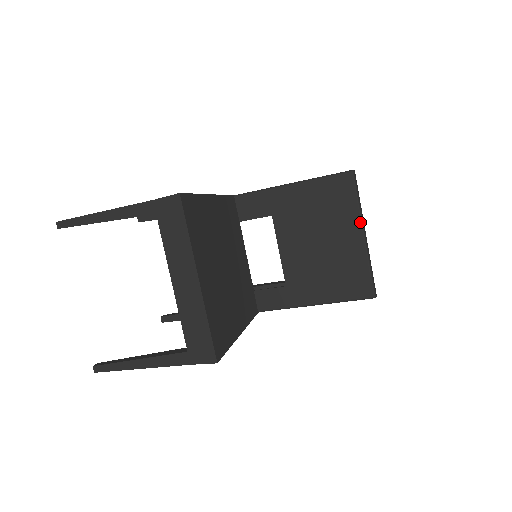
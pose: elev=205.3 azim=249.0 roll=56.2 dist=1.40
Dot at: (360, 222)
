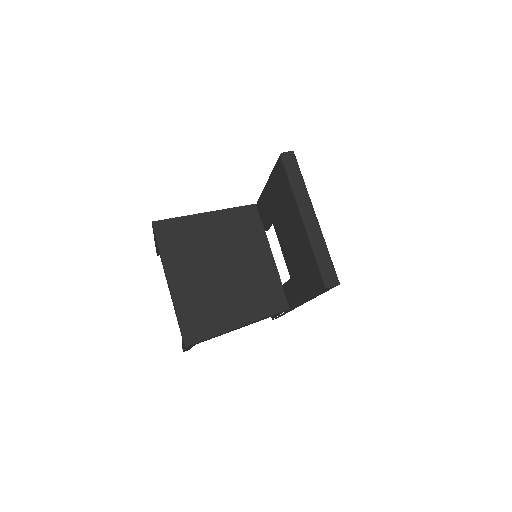
Dot at: (296, 206)
